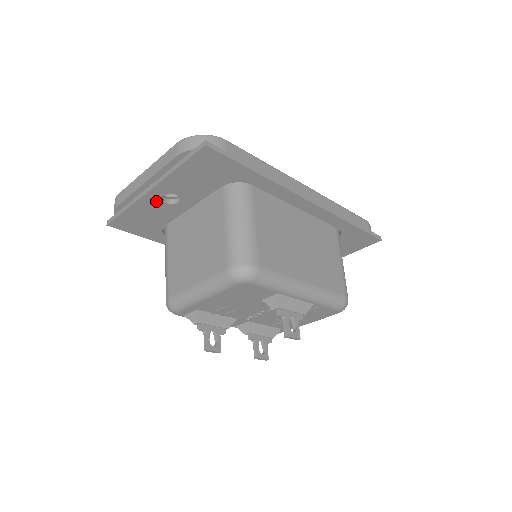
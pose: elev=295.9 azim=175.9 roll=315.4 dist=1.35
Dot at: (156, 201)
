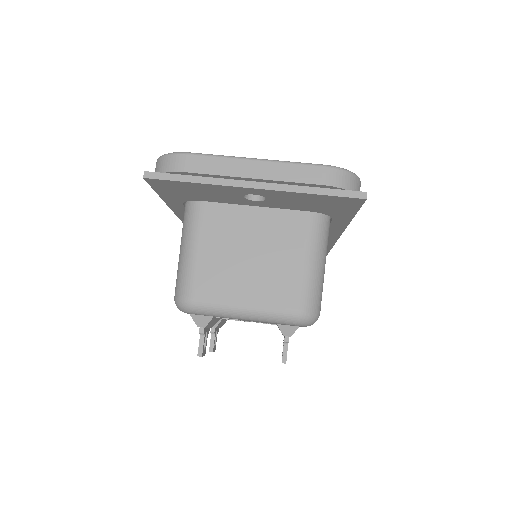
Dot at: (238, 192)
